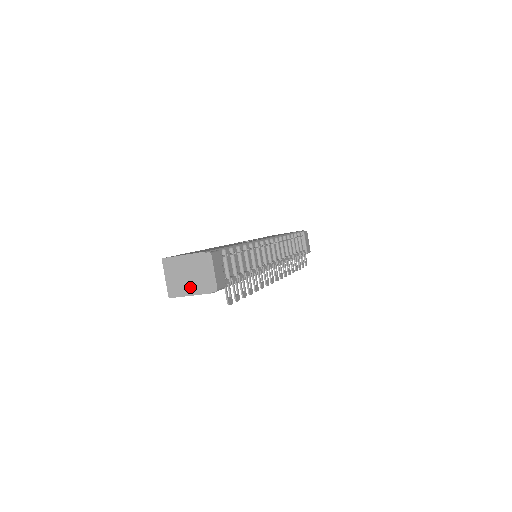
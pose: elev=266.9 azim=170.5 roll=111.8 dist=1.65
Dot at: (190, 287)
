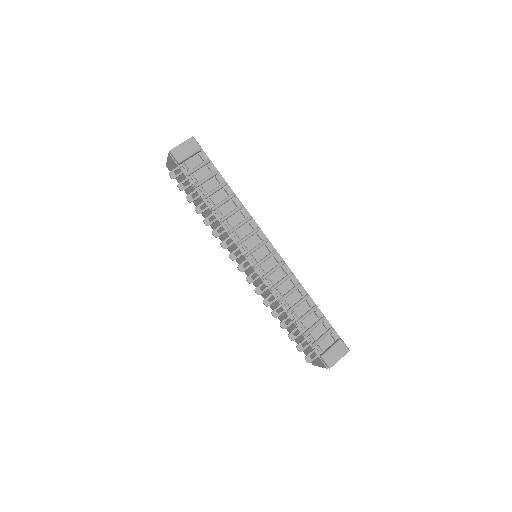
Dot at: occluded
